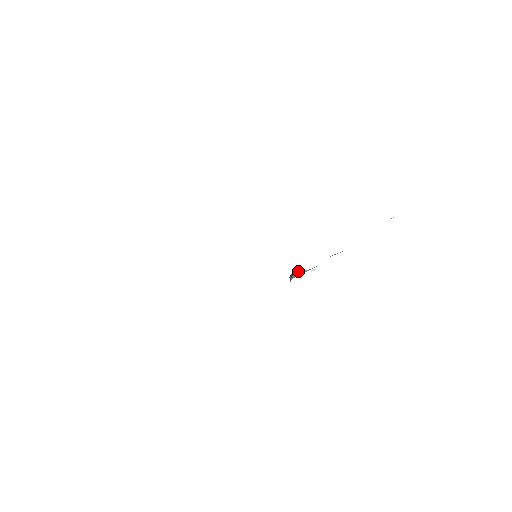
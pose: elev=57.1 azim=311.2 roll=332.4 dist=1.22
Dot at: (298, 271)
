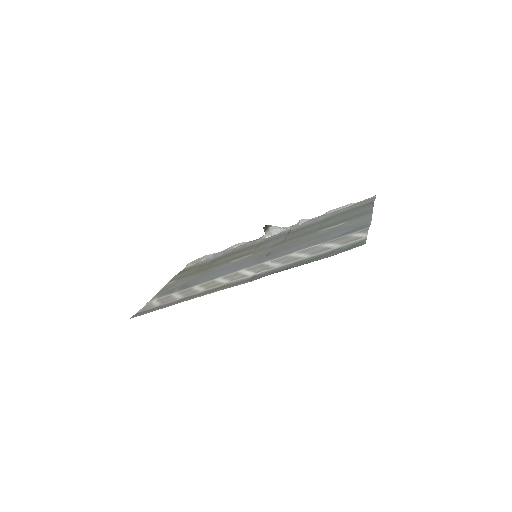
Dot at: (271, 226)
